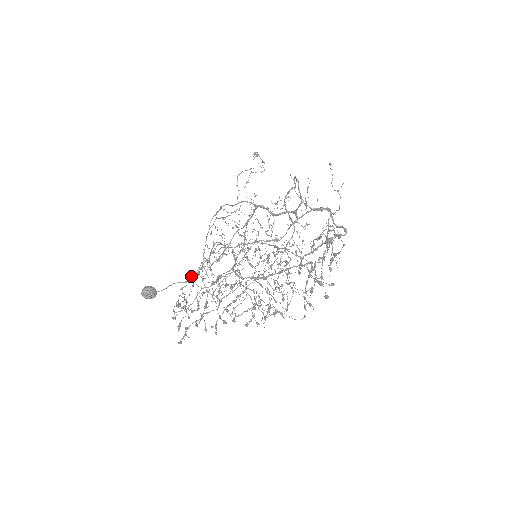
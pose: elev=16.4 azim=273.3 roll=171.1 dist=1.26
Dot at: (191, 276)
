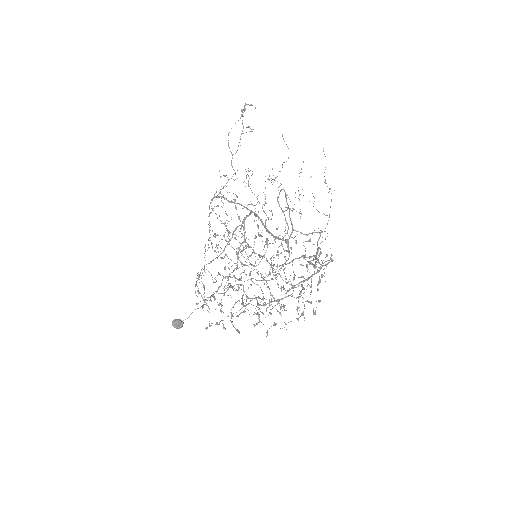
Dot at: (206, 299)
